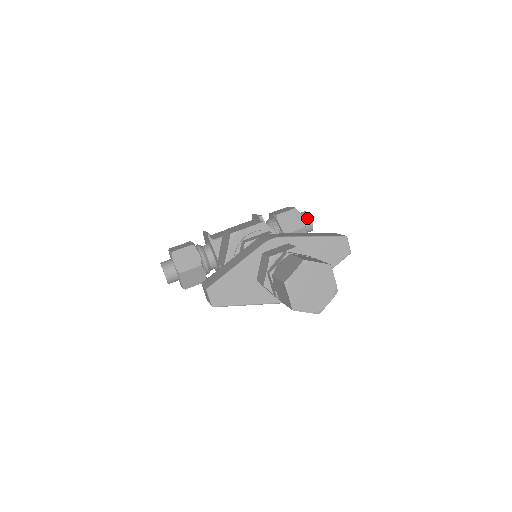
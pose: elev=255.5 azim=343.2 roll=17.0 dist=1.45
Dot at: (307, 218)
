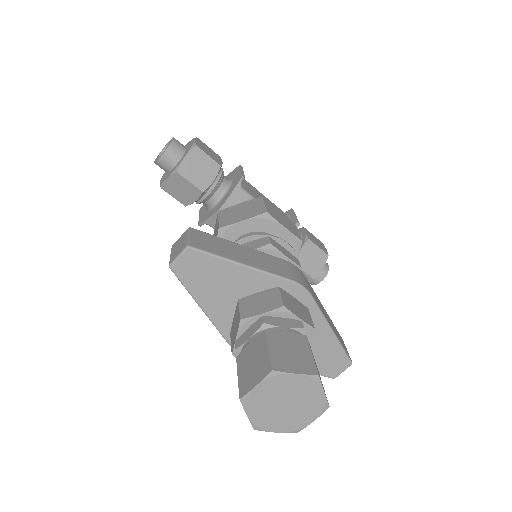
Dot at: (323, 273)
